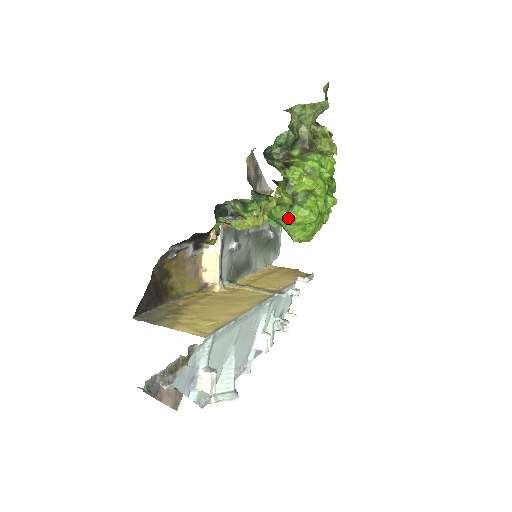
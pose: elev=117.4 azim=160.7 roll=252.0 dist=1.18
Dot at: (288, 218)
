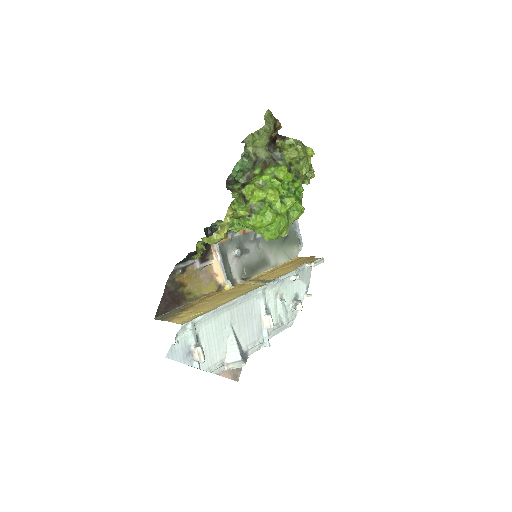
Dot at: (251, 225)
